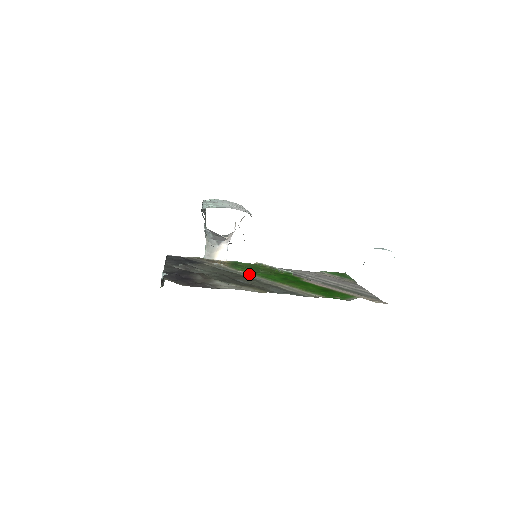
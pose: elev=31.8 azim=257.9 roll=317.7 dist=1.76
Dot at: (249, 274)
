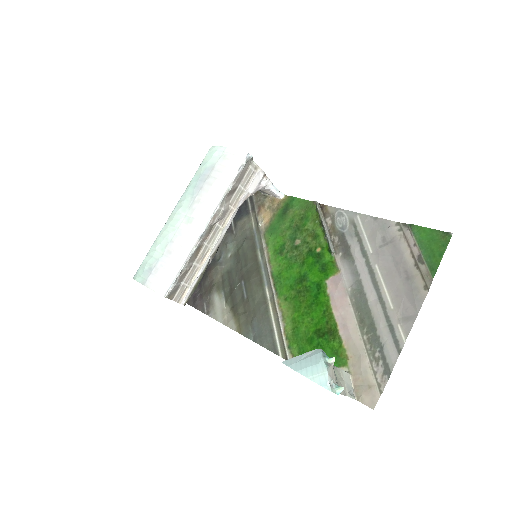
Dot at: (267, 262)
